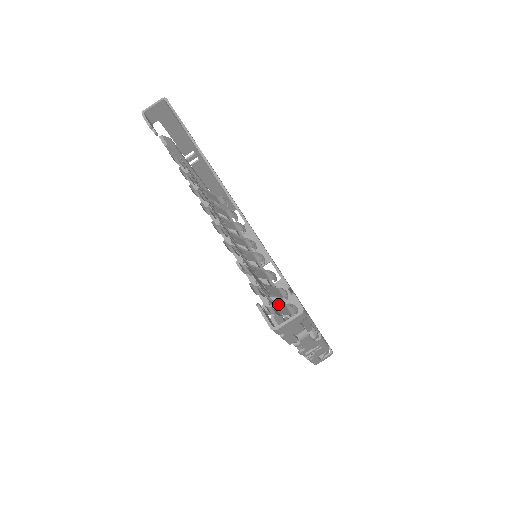
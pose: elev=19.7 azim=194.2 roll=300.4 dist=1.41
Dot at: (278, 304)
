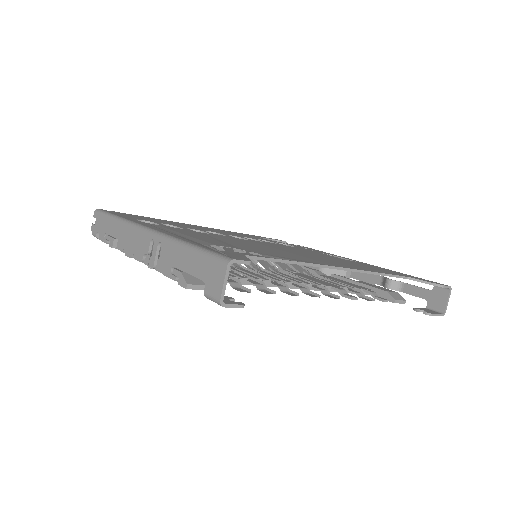
Dot at: (295, 268)
